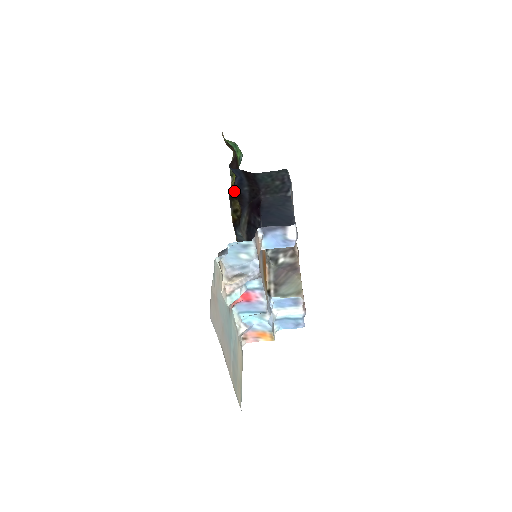
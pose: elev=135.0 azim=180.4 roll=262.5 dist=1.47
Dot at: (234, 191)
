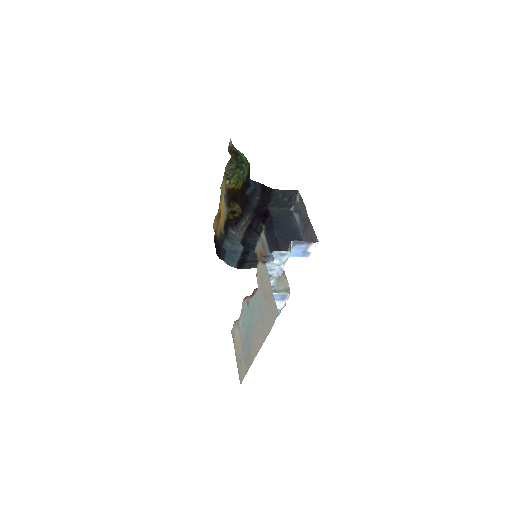
Dot at: (236, 195)
